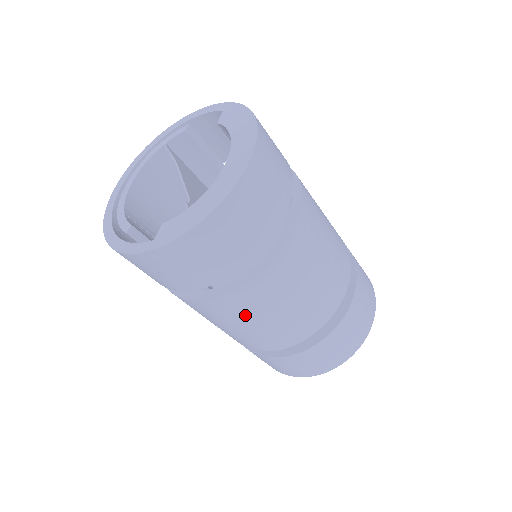
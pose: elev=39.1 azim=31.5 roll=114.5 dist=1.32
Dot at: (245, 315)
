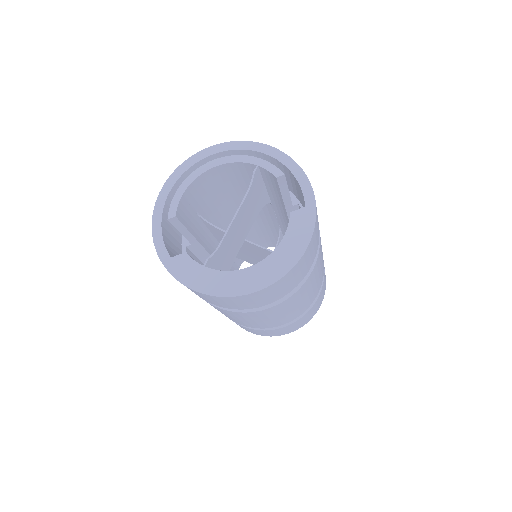
Dot at: occluded
